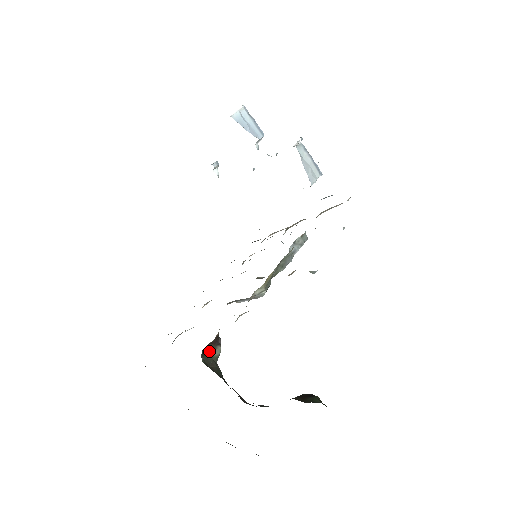
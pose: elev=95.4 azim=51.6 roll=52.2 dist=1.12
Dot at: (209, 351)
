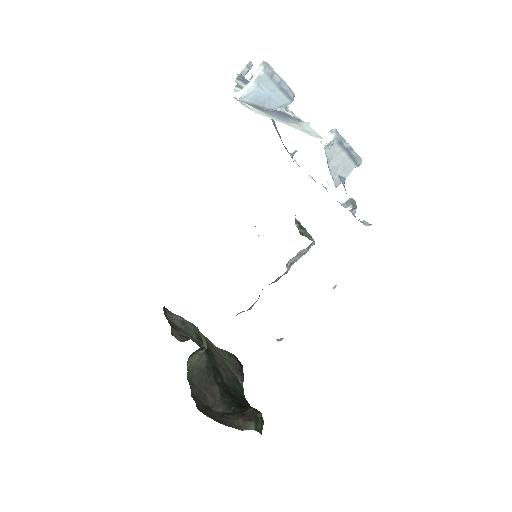
Dot at: (196, 352)
